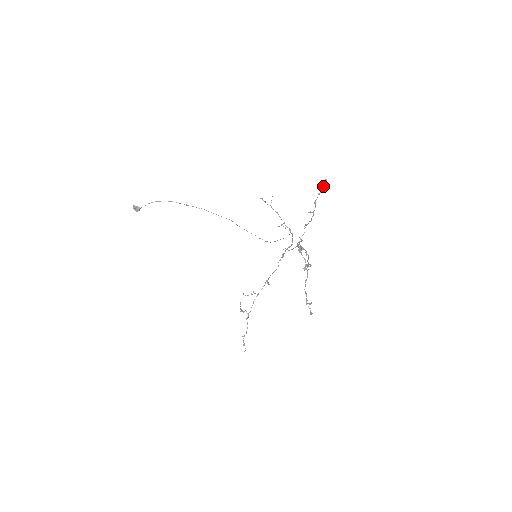
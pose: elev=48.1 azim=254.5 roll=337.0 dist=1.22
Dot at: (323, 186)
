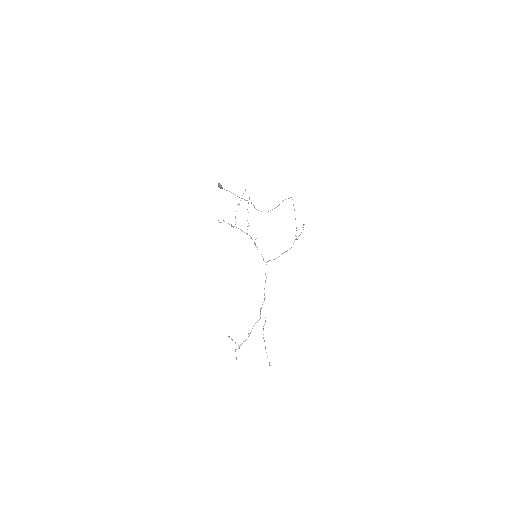
Dot at: (269, 362)
